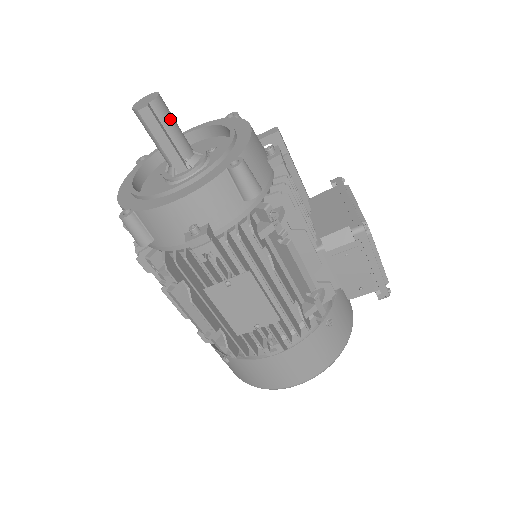
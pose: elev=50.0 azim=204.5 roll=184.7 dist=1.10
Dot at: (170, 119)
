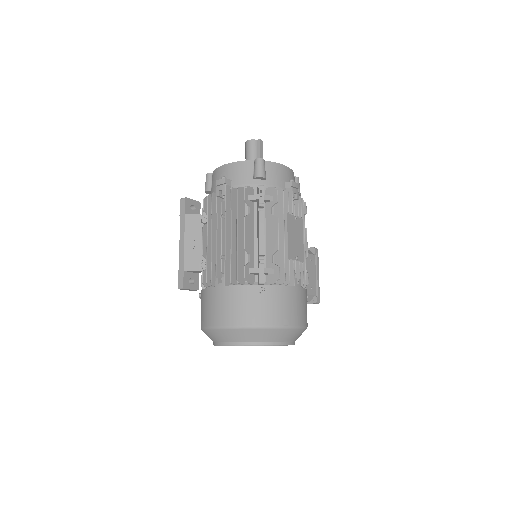
Dot at: occluded
